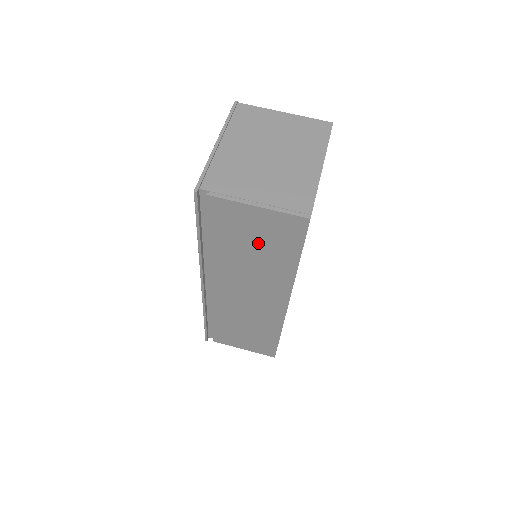
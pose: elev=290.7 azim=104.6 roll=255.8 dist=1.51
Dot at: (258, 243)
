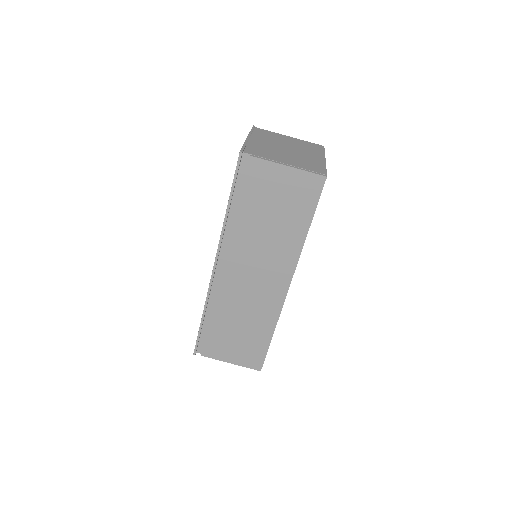
Dot at: (279, 207)
